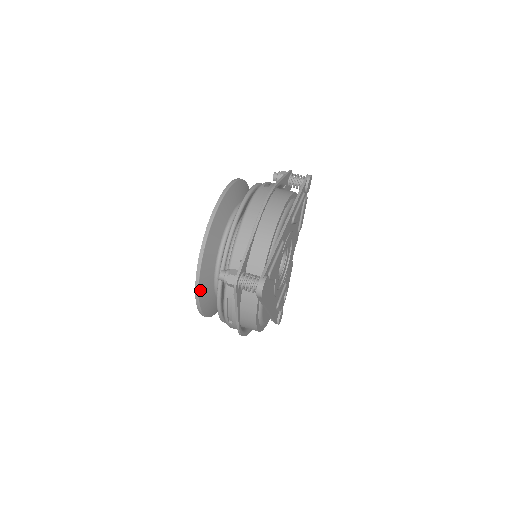
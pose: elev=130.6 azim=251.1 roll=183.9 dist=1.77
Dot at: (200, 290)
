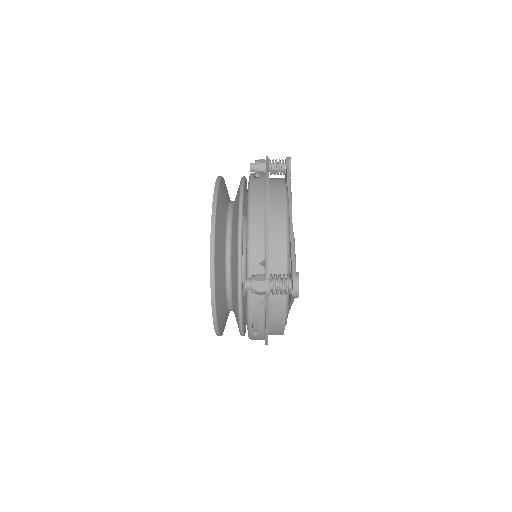
Dot at: (217, 308)
